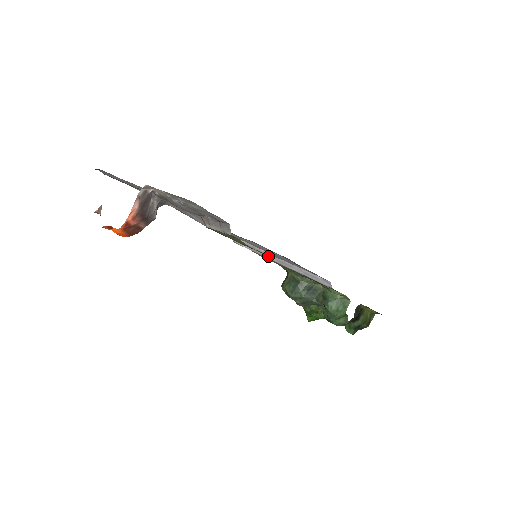
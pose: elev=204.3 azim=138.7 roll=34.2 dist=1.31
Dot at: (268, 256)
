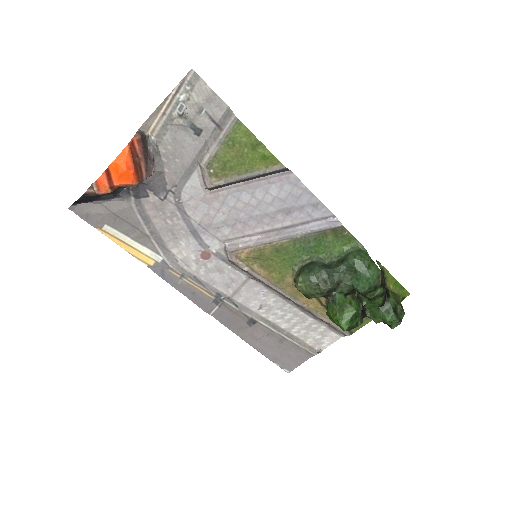
Dot at: (271, 154)
